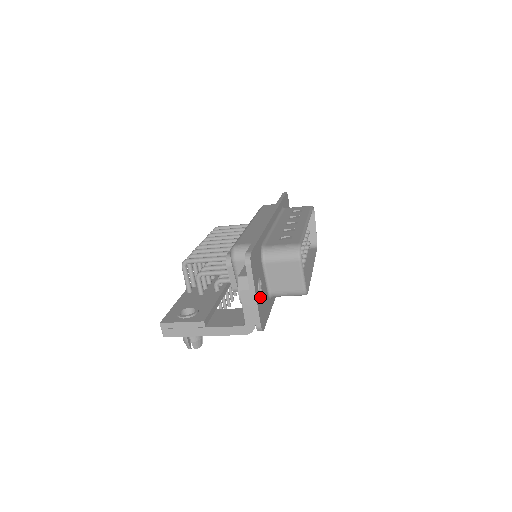
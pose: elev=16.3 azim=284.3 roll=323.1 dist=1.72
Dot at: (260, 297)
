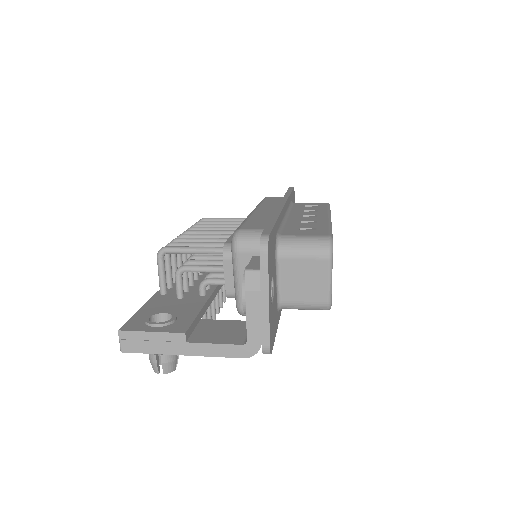
Dot at: (271, 304)
